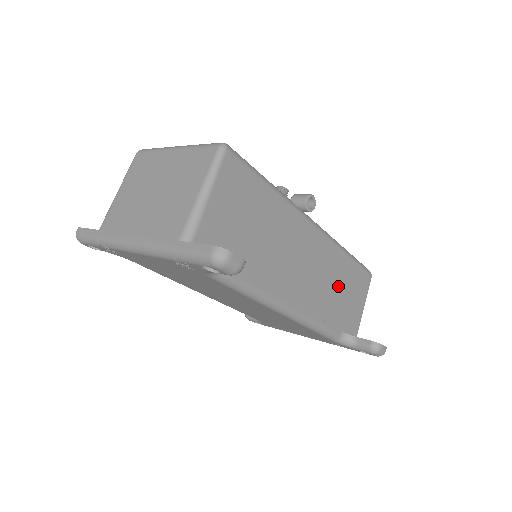
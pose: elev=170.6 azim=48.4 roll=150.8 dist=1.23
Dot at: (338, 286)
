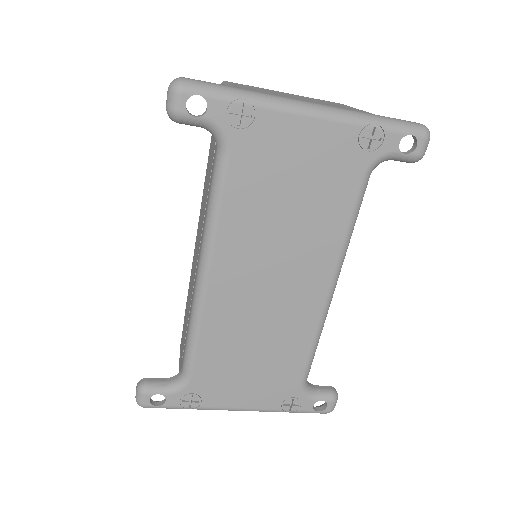
Dot at: occluded
